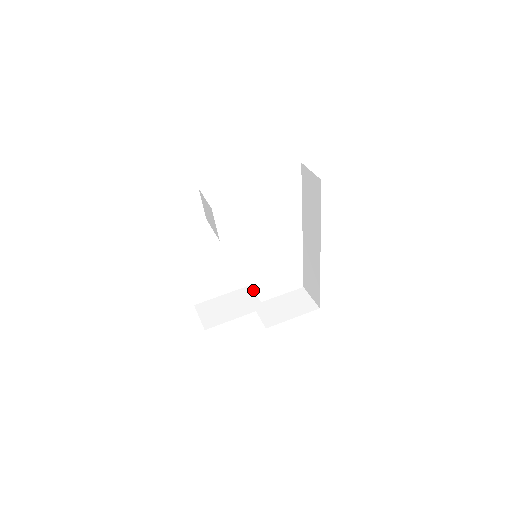
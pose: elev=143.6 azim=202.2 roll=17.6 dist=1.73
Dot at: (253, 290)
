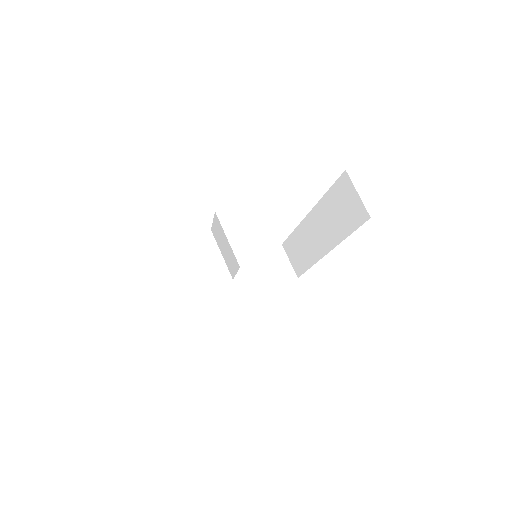
Dot at: occluded
